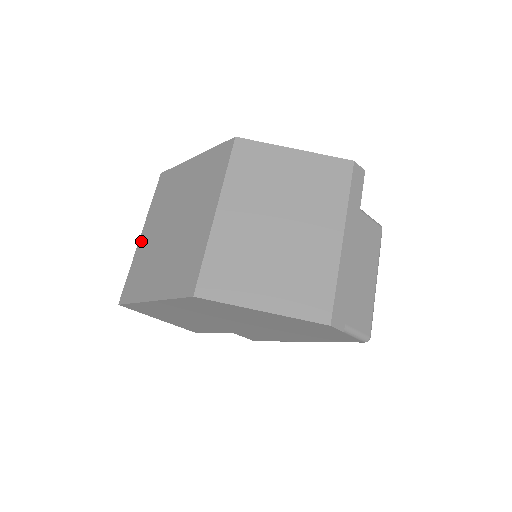
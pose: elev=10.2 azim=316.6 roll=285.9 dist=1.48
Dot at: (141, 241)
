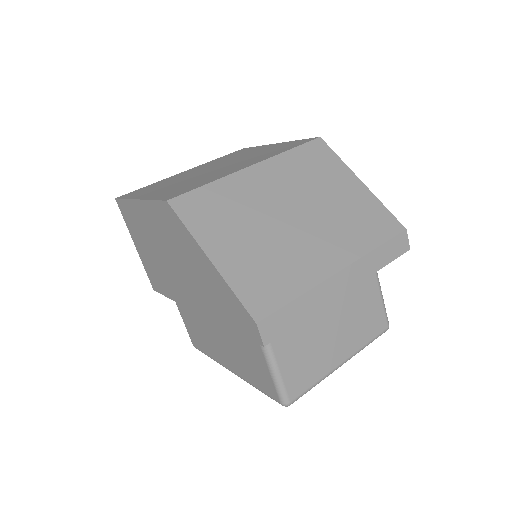
Dot at: (180, 173)
